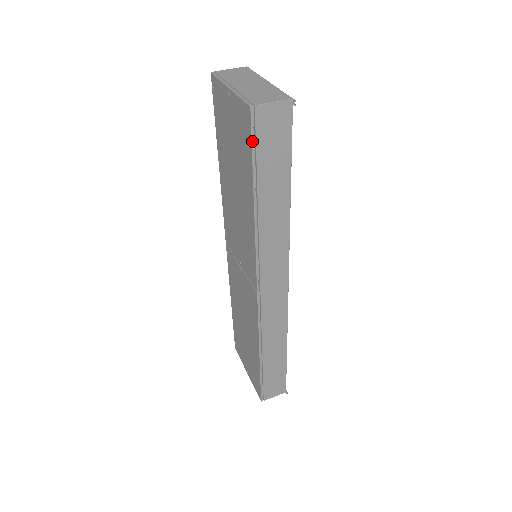
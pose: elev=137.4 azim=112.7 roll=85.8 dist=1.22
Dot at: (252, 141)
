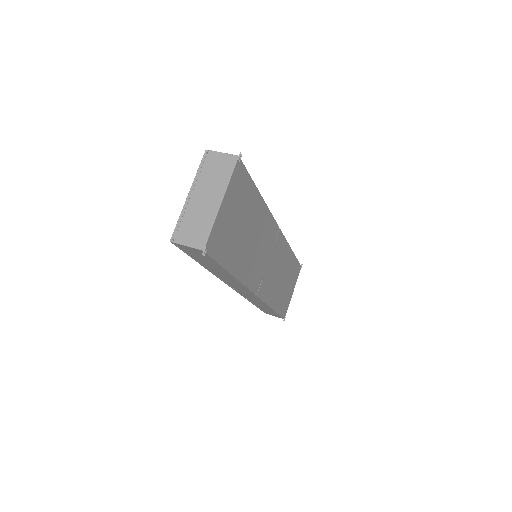
Dot at: (182, 250)
